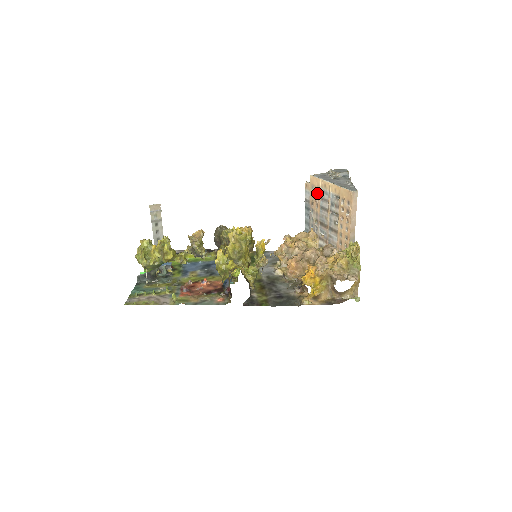
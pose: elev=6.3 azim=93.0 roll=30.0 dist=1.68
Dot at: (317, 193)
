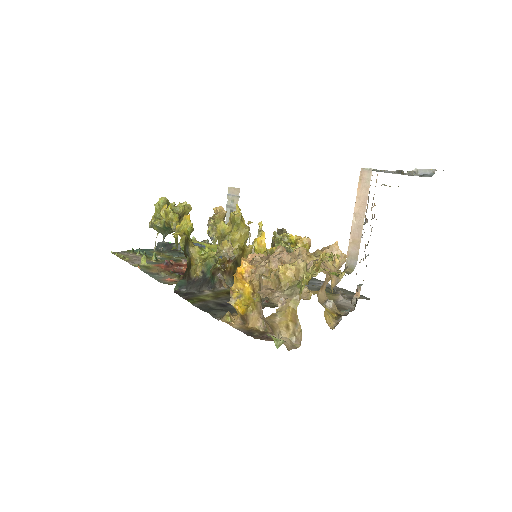
Dot at: (374, 194)
